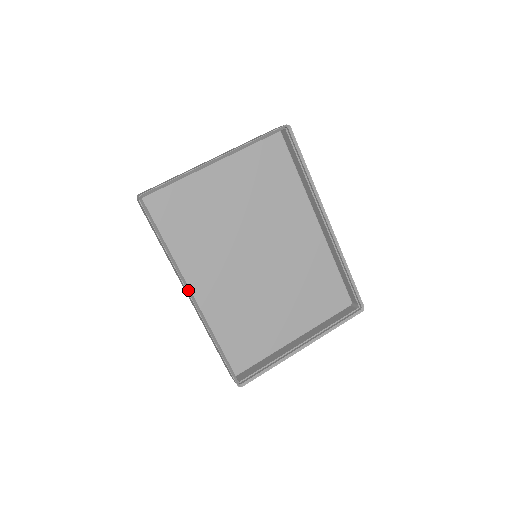
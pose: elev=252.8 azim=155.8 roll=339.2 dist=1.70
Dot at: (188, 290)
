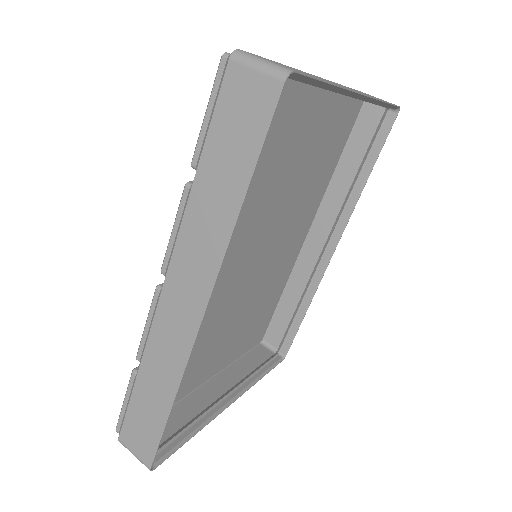
Dot at: (209, 297)
